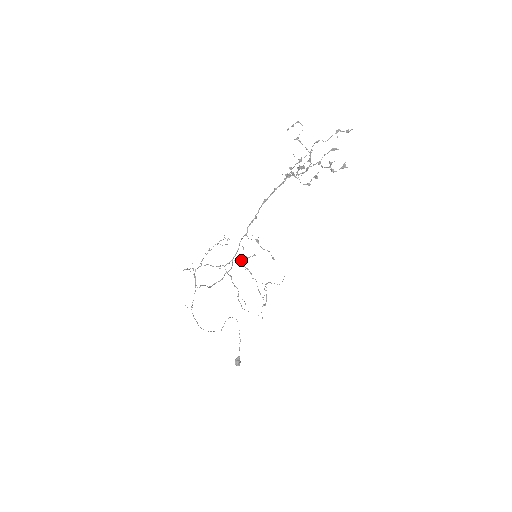
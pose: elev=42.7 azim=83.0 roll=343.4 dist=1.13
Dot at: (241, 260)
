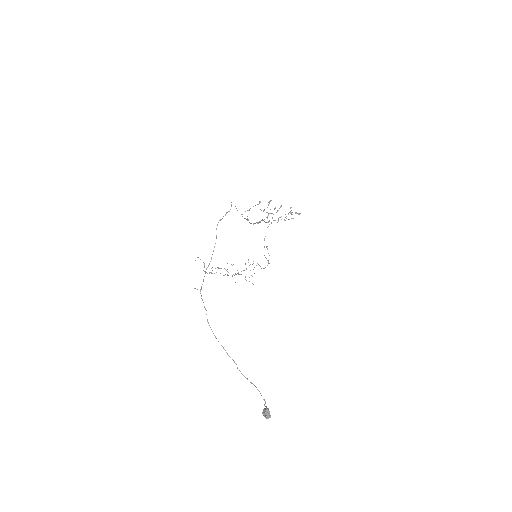
Dot at: occluded
